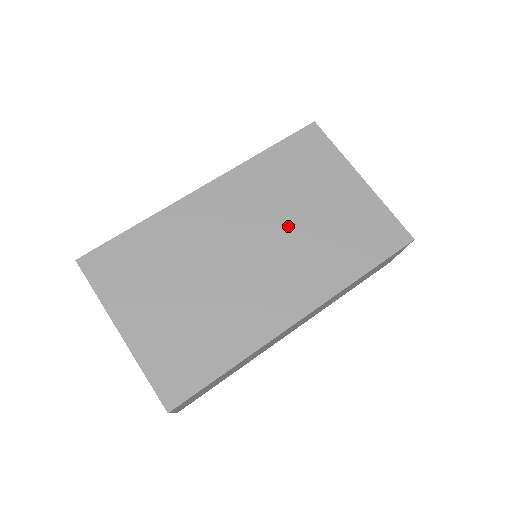
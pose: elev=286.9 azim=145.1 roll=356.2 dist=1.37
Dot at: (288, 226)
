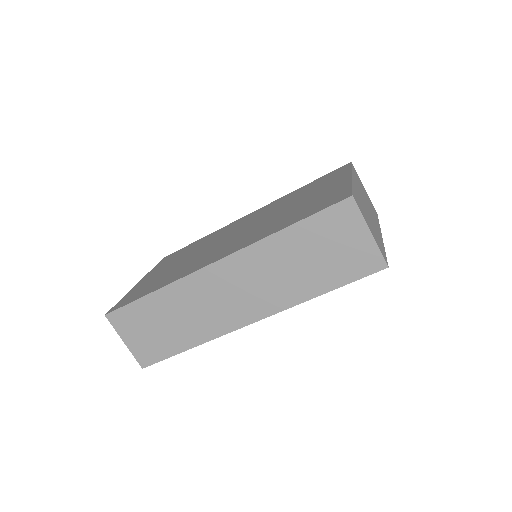
Dot at: (269, 217)
